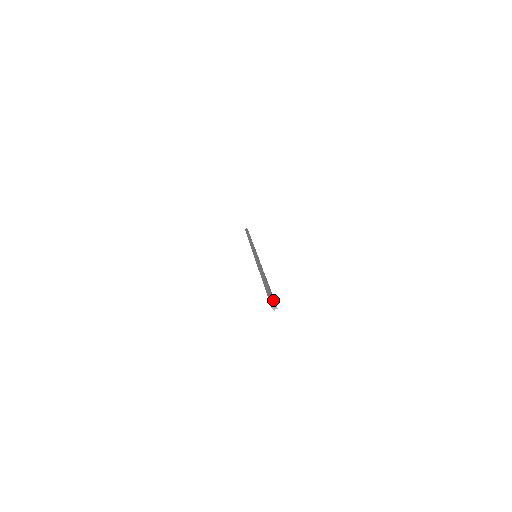
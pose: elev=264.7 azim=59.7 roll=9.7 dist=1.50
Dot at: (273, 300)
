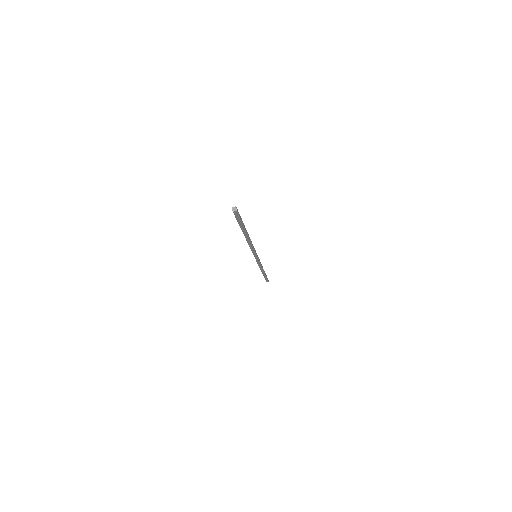
Dot at: (237, 209)
